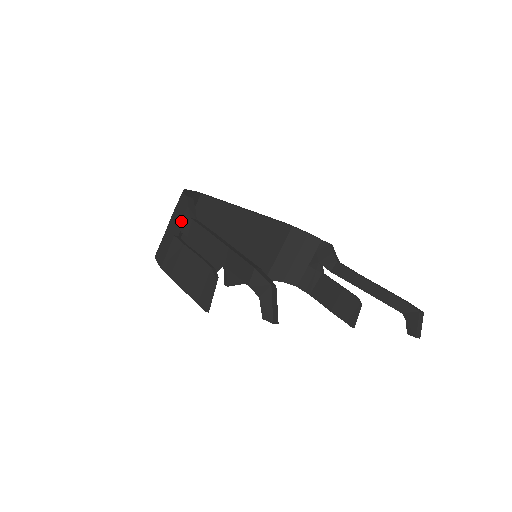
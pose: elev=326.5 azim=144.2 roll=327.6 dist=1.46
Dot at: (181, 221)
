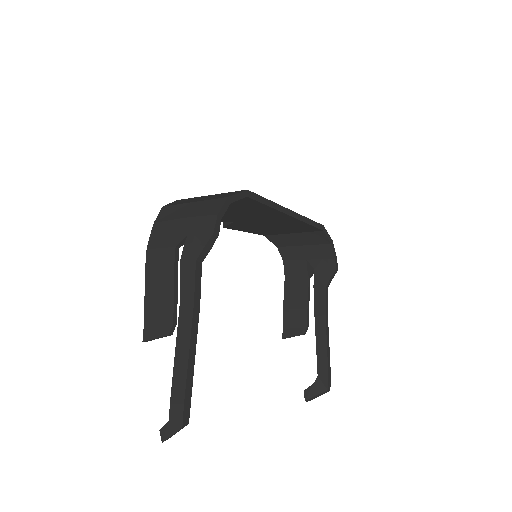
Dot at: (189, 247)
